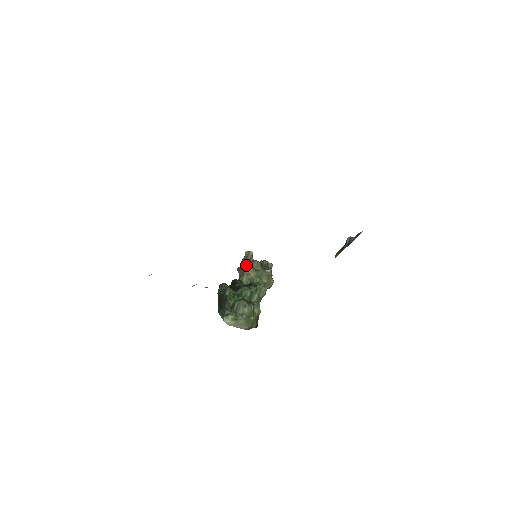
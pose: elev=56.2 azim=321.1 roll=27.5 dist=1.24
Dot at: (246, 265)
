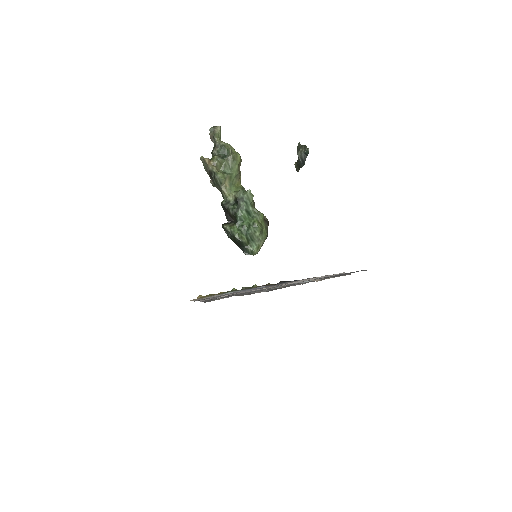
Dot at: (217, 181)
